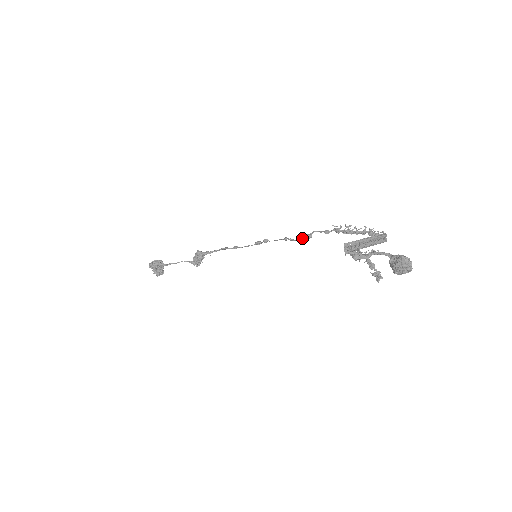
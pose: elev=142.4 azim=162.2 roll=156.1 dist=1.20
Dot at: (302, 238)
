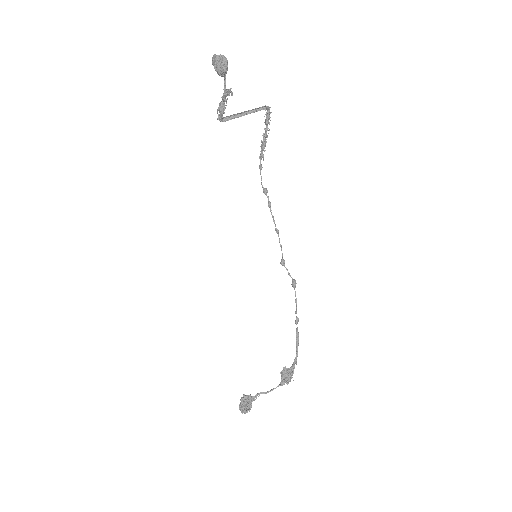
Dot at: (268, 203)
